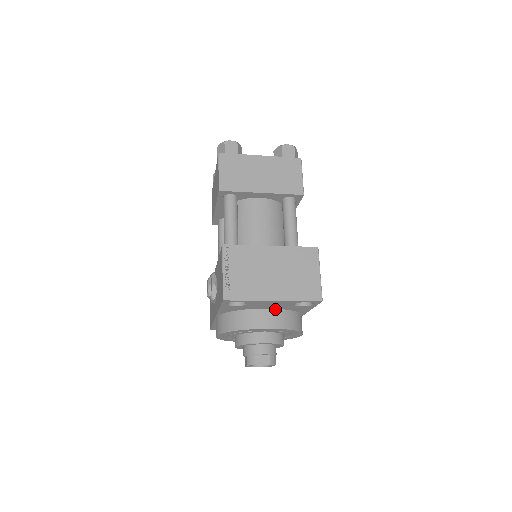
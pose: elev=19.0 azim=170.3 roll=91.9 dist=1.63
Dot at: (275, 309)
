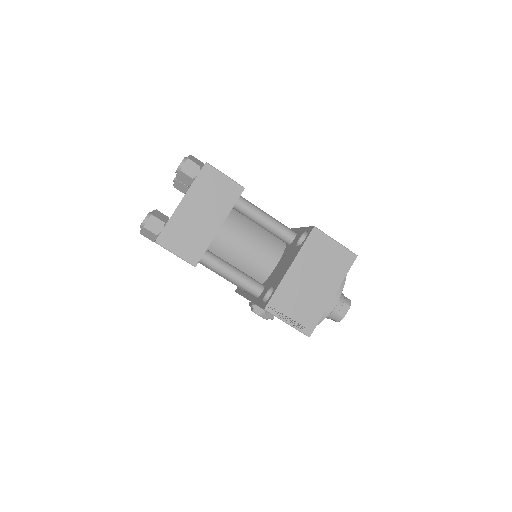
Dot at: occluded
